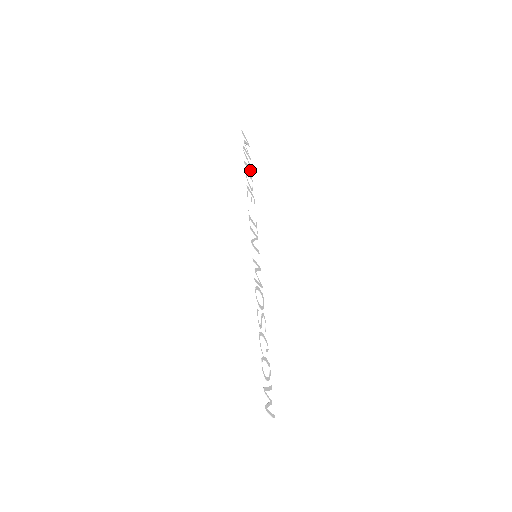
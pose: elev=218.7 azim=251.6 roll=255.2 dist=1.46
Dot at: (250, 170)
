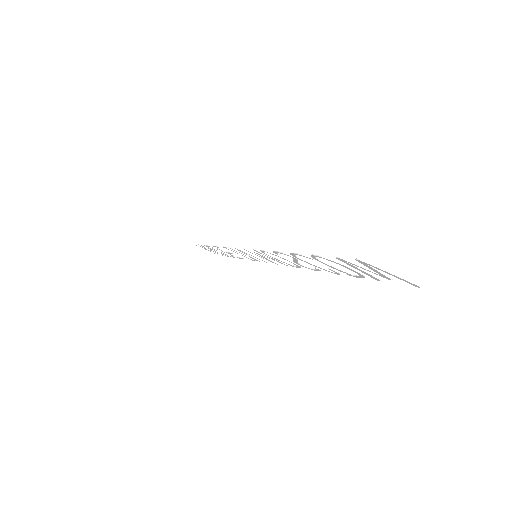
Dot at: (223, 254)
